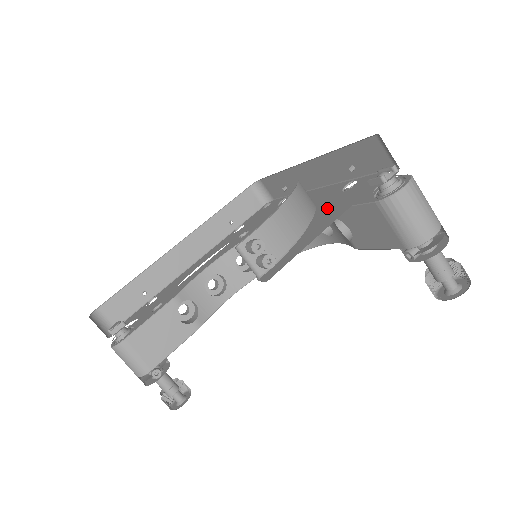
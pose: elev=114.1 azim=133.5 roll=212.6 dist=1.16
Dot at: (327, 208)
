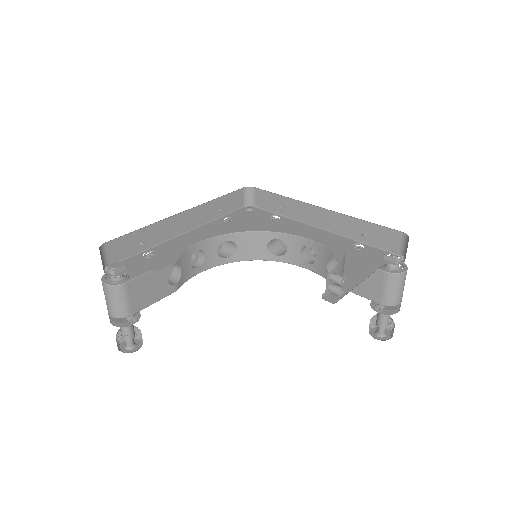
Dot at: (349, 258)
